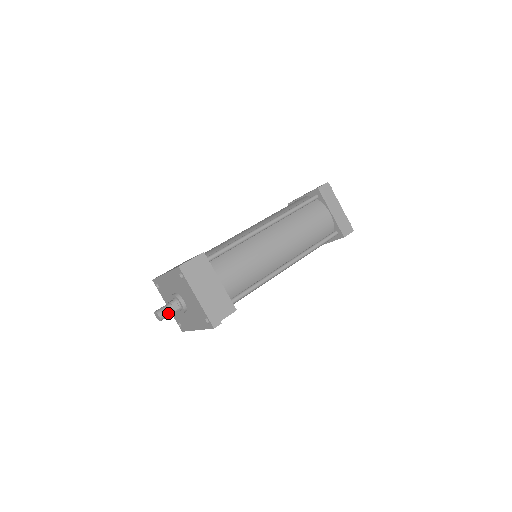
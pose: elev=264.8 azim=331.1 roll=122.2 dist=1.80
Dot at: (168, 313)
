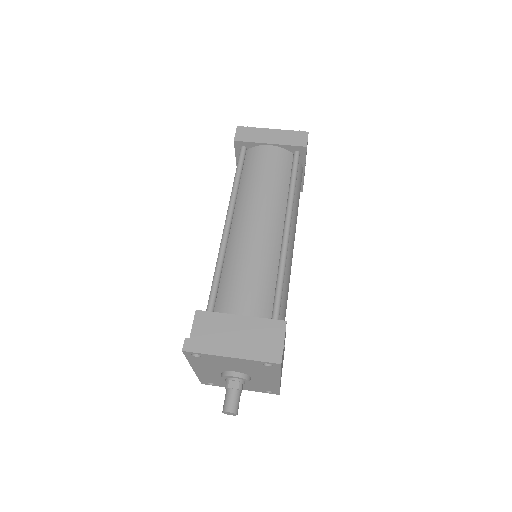
Dot at: (235, 399)
